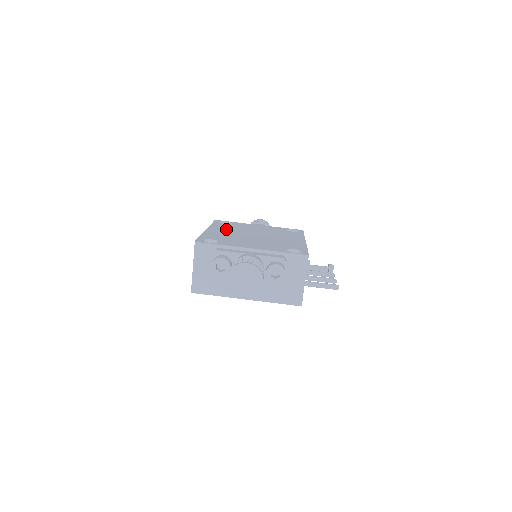
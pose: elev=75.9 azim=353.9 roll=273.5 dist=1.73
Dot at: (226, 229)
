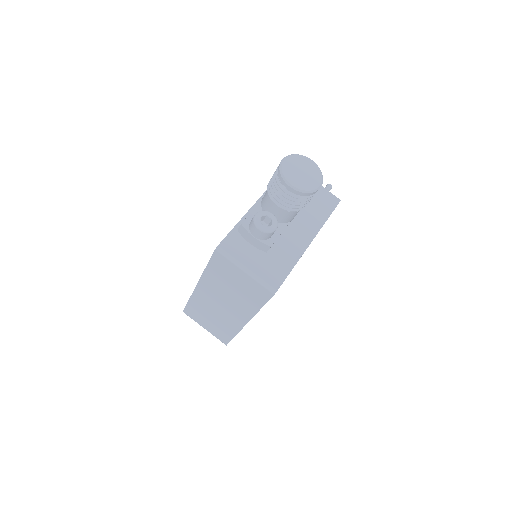
Dot at: occluded
